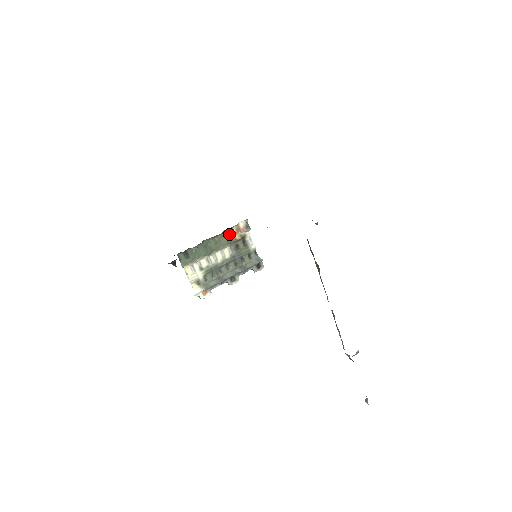
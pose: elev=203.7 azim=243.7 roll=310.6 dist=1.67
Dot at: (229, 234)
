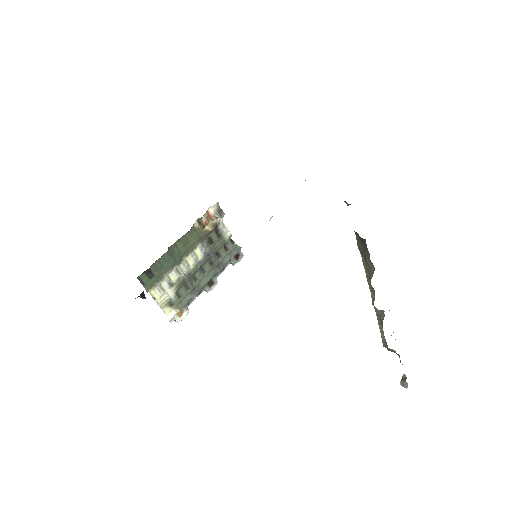
Dot at: (198, 227)
